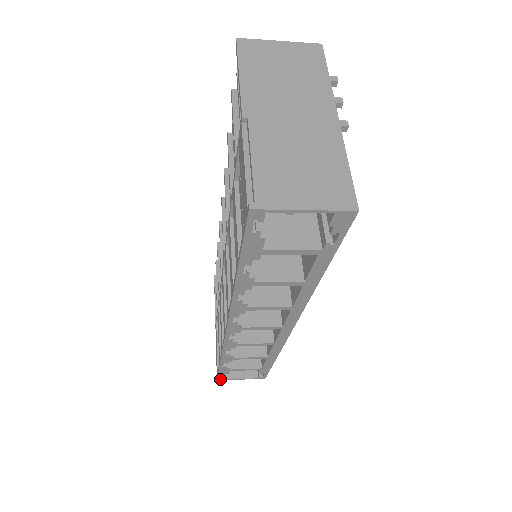
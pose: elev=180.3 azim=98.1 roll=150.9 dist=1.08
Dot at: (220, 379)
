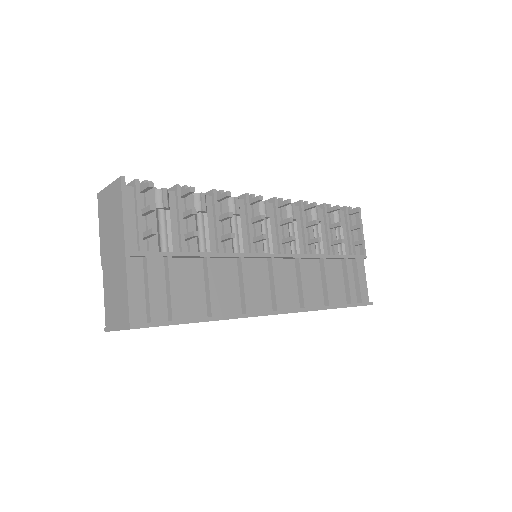
Dot at: occluded
